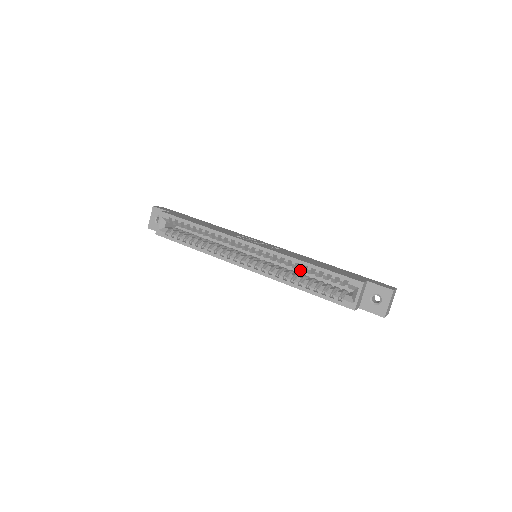
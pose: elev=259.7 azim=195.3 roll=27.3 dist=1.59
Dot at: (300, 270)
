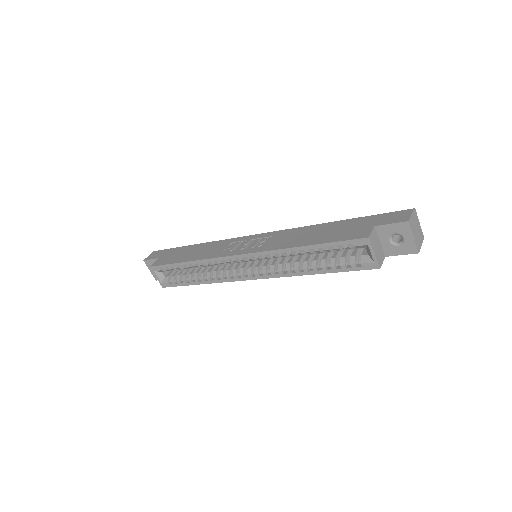
Dot at: occluded
